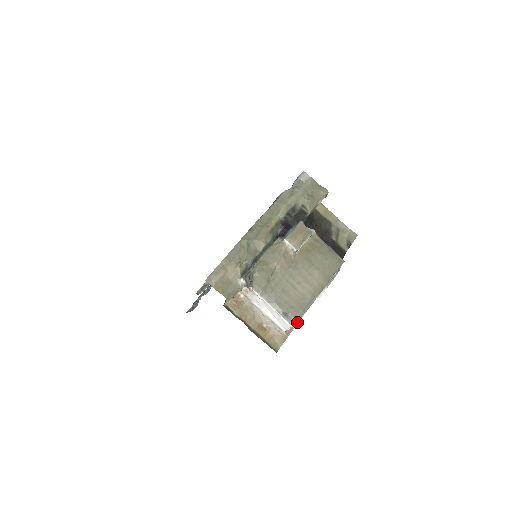
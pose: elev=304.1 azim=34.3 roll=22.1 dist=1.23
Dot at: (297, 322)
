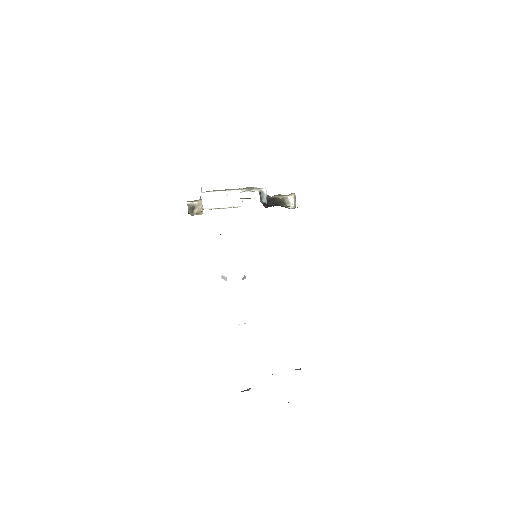
Dot at: (206, 192)
